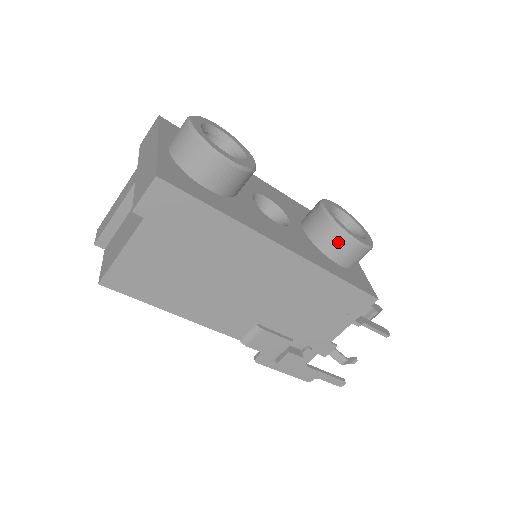
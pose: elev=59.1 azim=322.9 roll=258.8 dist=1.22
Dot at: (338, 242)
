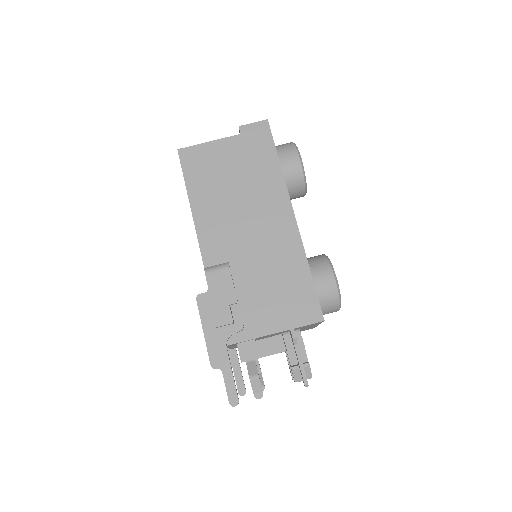
Dot at: (322, 267)
